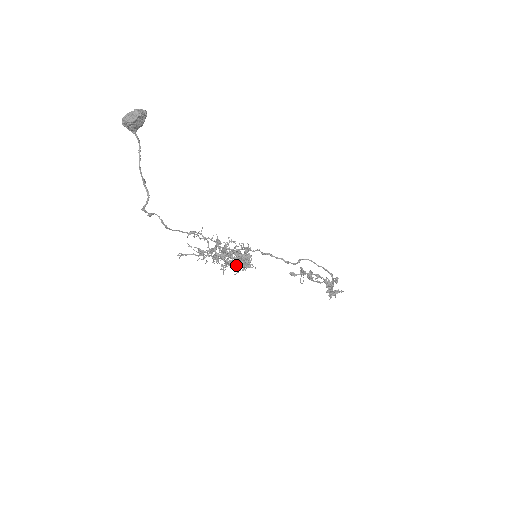
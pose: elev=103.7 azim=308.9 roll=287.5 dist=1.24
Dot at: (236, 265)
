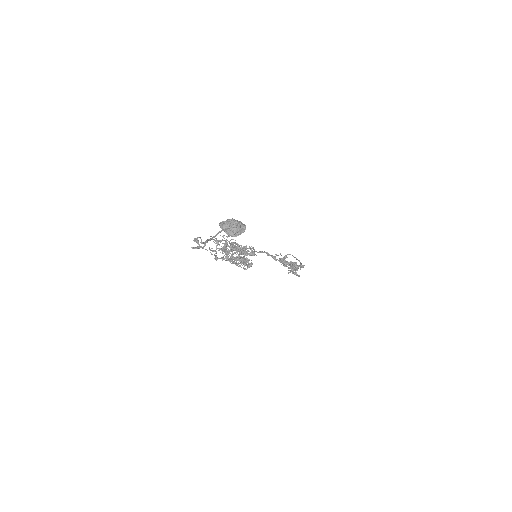
Dot at: (237, 259)
